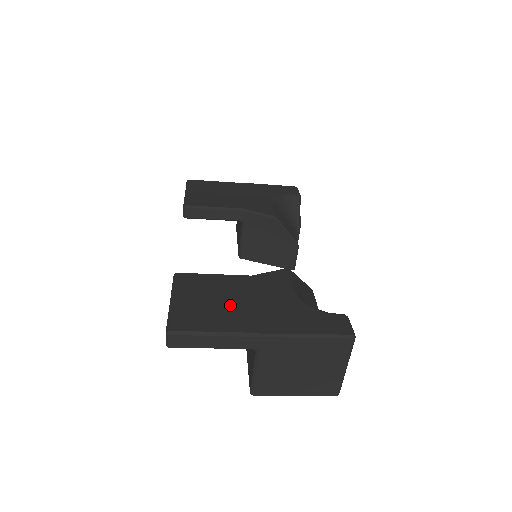
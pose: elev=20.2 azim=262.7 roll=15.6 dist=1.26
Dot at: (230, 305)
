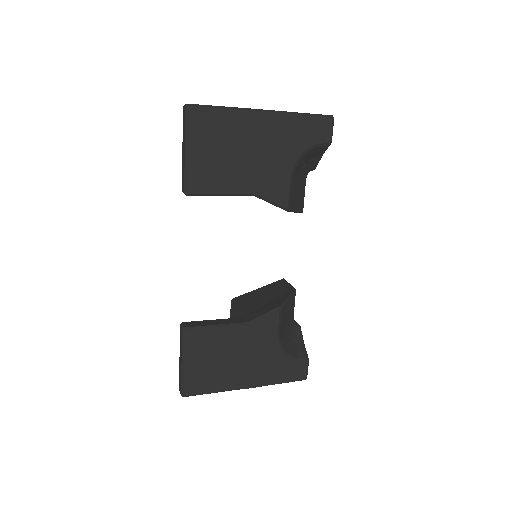
Dot at: (227, 364)
